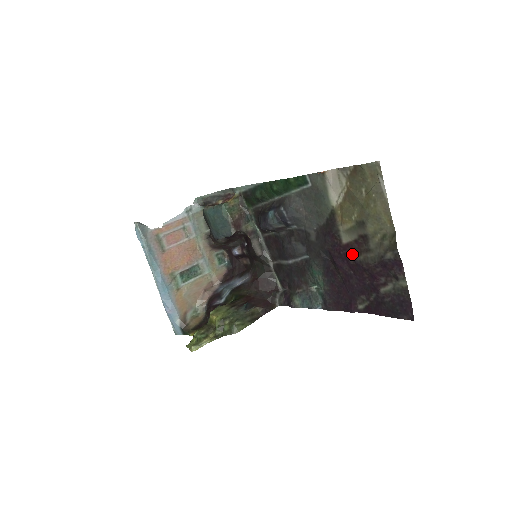
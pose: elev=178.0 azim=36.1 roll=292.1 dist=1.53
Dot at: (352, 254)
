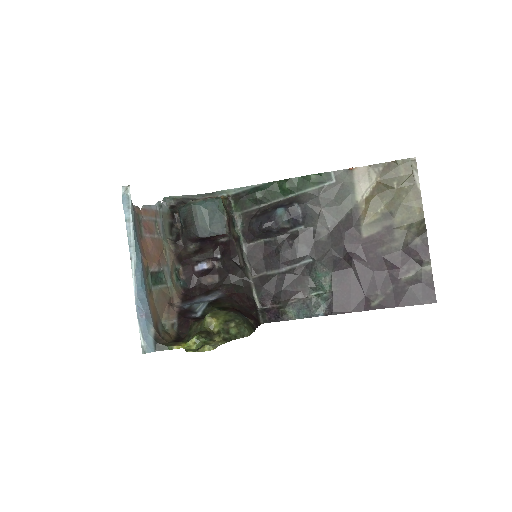
Dot at: (373, 247)
